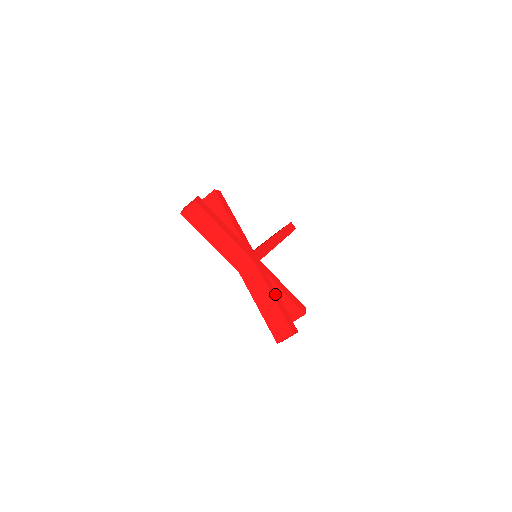
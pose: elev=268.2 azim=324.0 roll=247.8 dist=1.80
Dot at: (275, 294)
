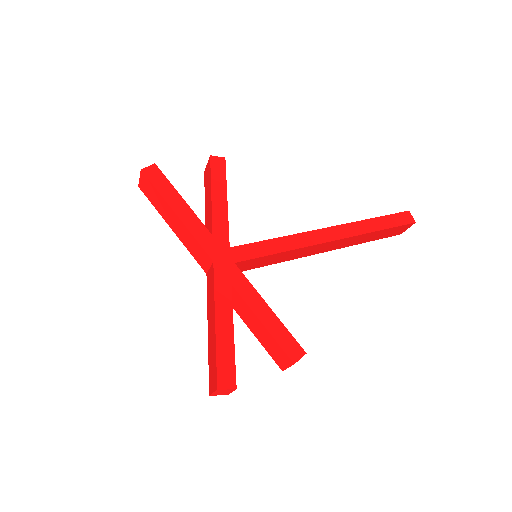
Dot at: (225, 319)
